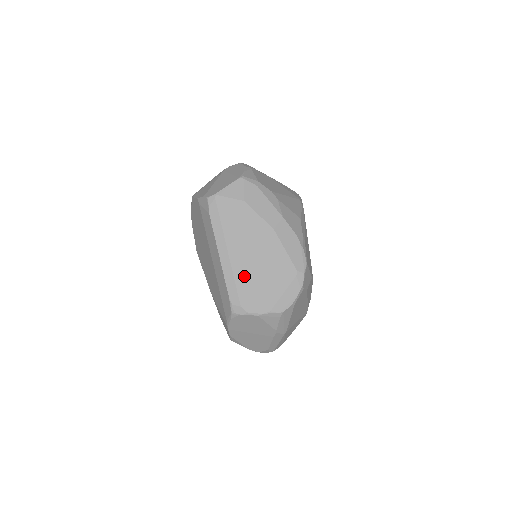
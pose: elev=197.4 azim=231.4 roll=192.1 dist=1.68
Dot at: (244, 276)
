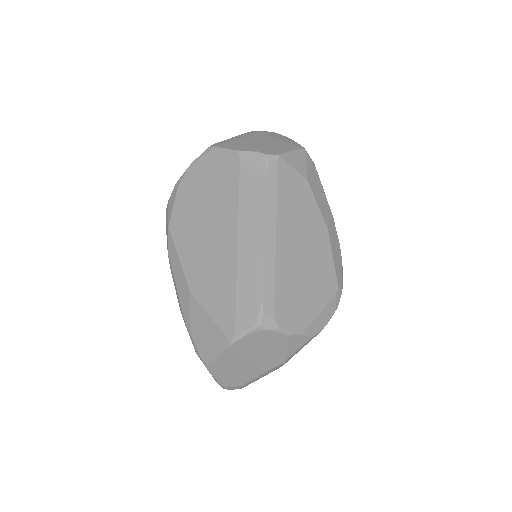
Dot at: (286, 277)
